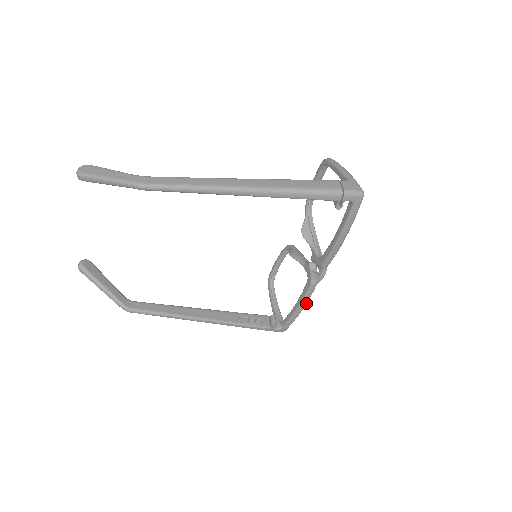
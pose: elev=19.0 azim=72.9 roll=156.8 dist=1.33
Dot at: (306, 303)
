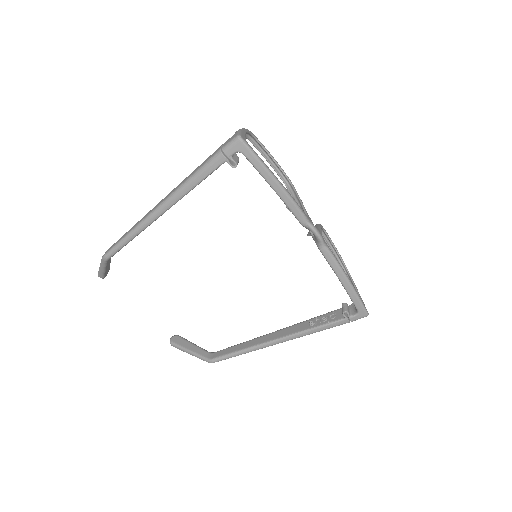
Dot at: (342, 271)
